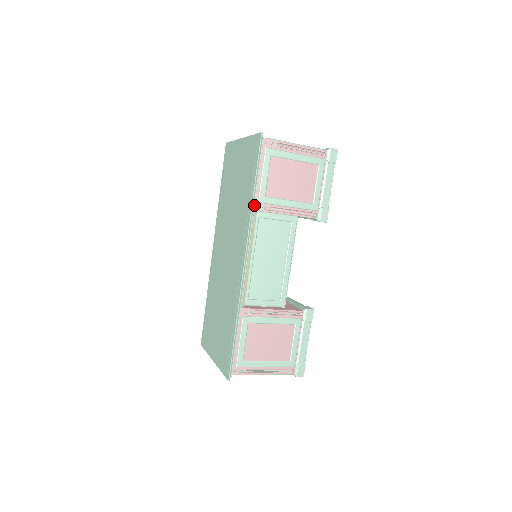
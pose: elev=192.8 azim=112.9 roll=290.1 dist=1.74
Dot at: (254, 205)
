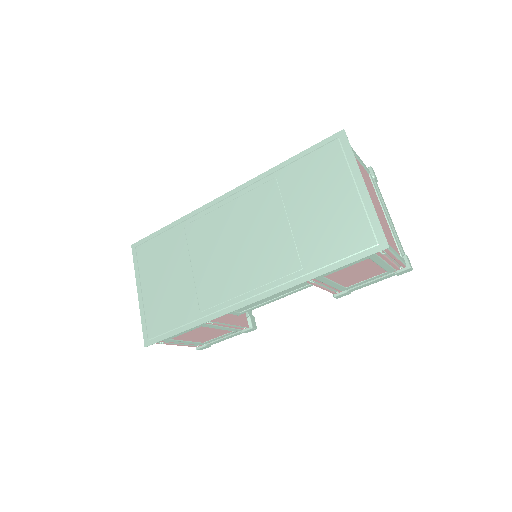
Dot at: (308, 278)
